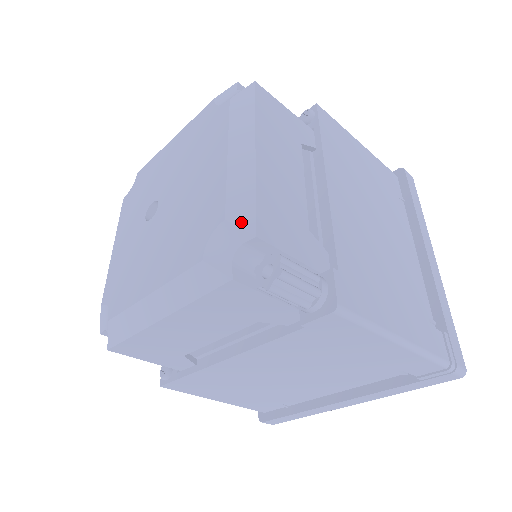
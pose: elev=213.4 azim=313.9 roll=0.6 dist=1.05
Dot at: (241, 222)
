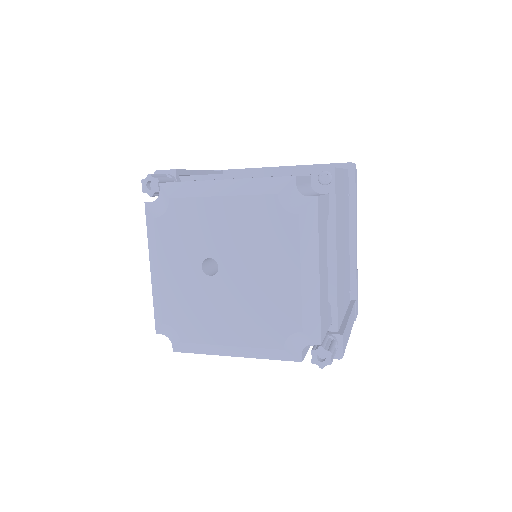
Dot at: (312, 334)
